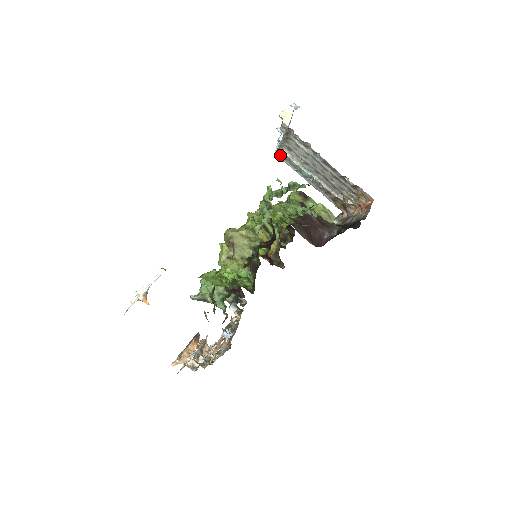
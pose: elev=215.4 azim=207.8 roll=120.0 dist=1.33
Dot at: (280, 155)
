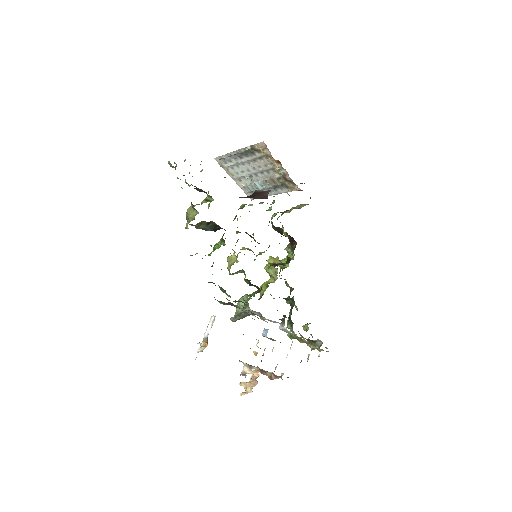
Dot at: occluded
